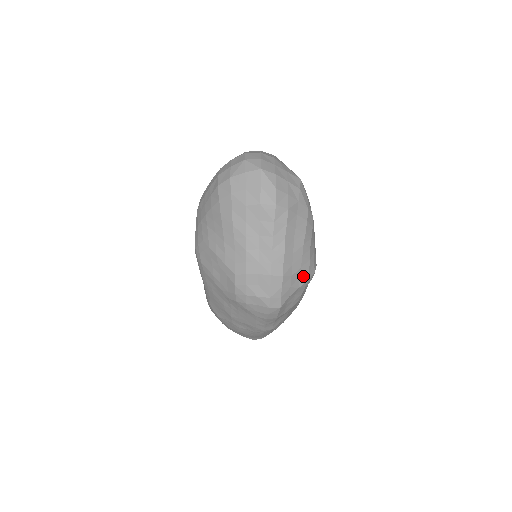
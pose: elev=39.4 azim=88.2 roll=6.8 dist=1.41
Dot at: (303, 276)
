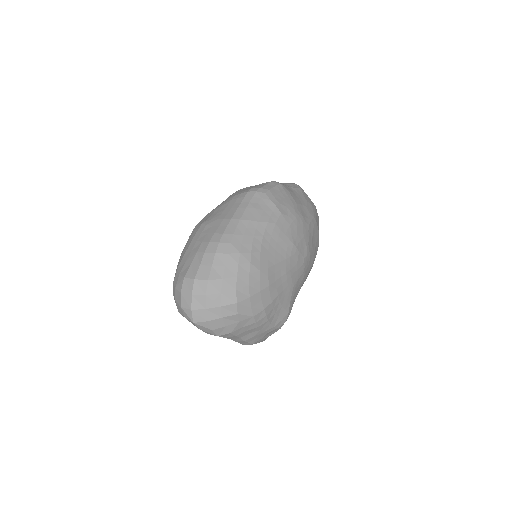
Dot at: (273, 331)
